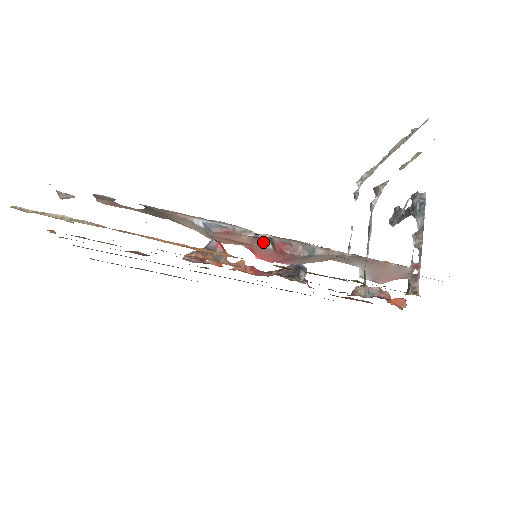
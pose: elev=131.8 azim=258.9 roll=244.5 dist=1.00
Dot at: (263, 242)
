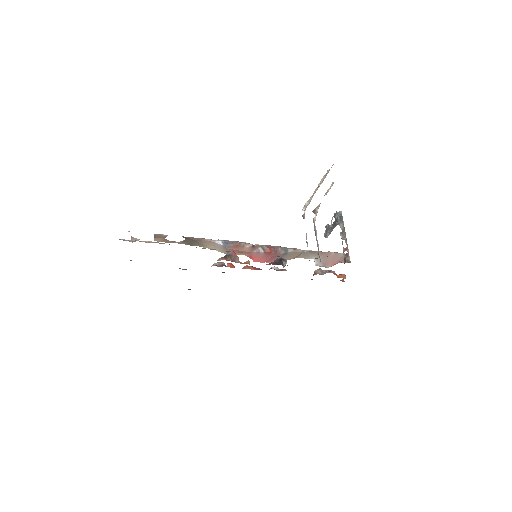
Dot at: (257, 249)
